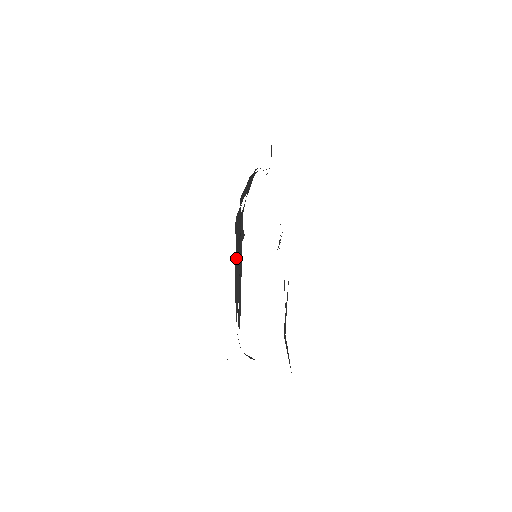
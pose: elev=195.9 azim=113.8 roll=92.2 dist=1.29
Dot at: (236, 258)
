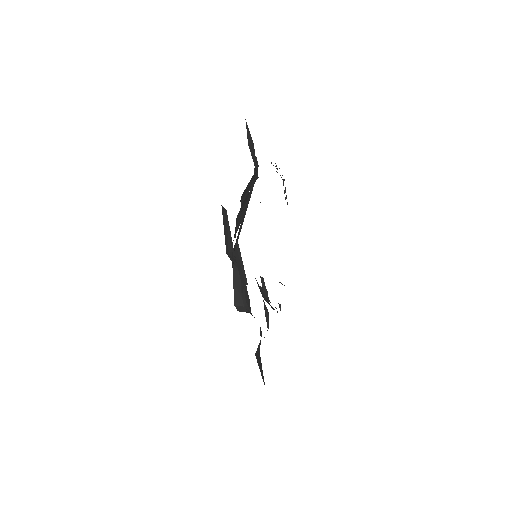
Dot at: occluded
